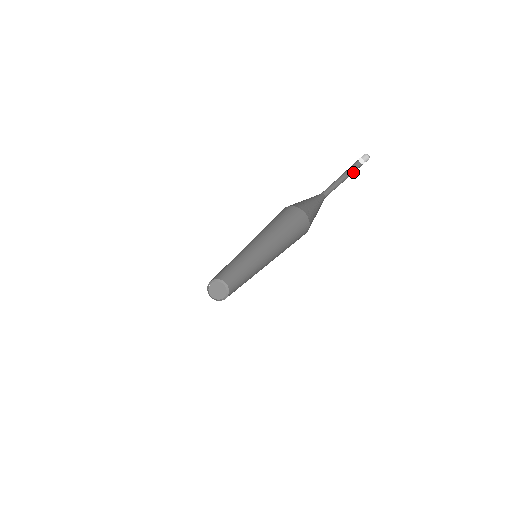
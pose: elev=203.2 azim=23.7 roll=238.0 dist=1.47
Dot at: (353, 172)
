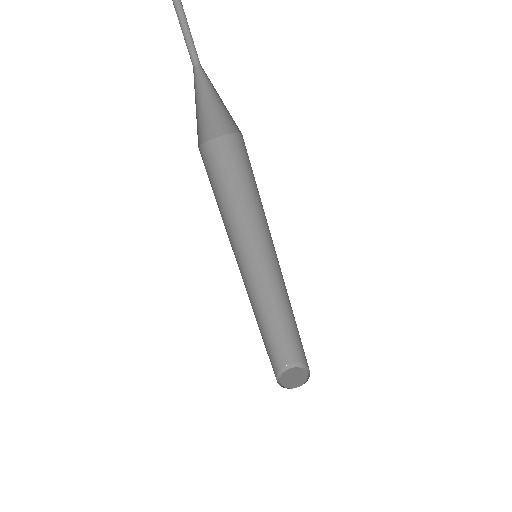
Dot at: out of frame
